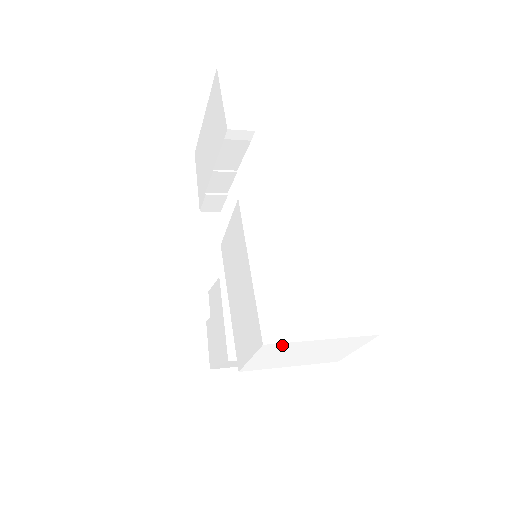
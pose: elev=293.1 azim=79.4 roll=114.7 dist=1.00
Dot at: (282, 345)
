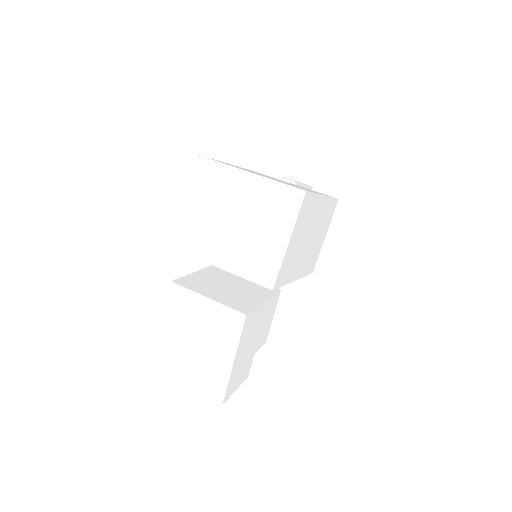
Dot at: (212, 168)
